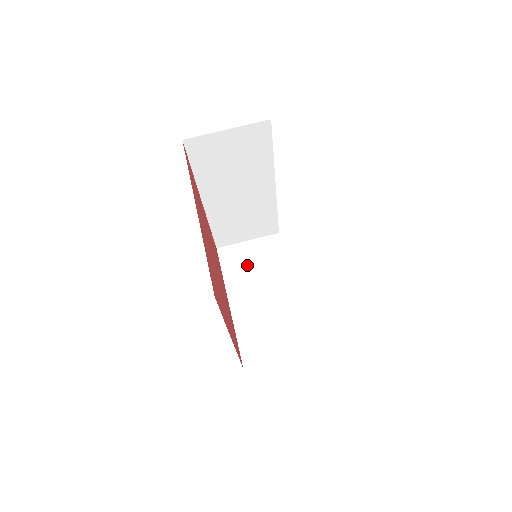
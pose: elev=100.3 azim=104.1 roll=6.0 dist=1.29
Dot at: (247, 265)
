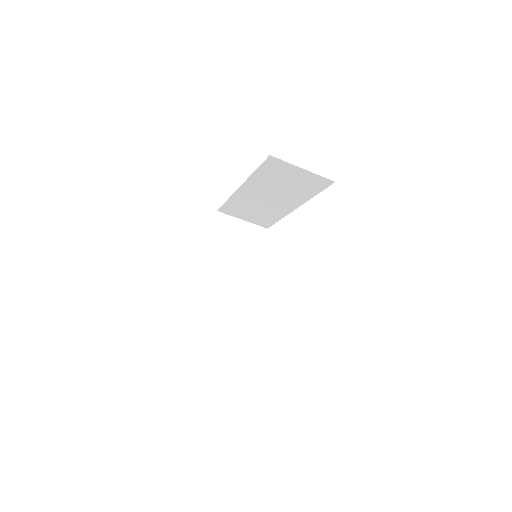
Dot at: (232, 239)
